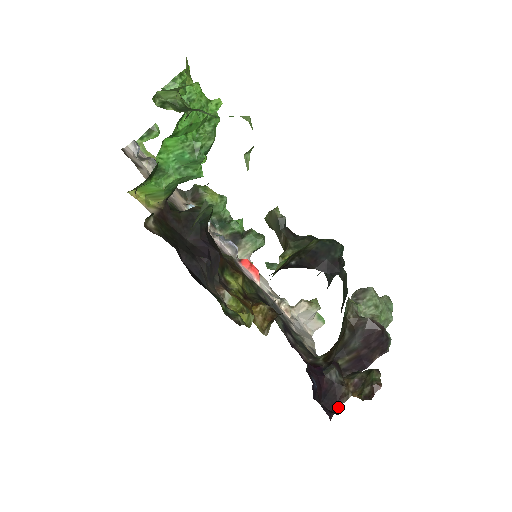
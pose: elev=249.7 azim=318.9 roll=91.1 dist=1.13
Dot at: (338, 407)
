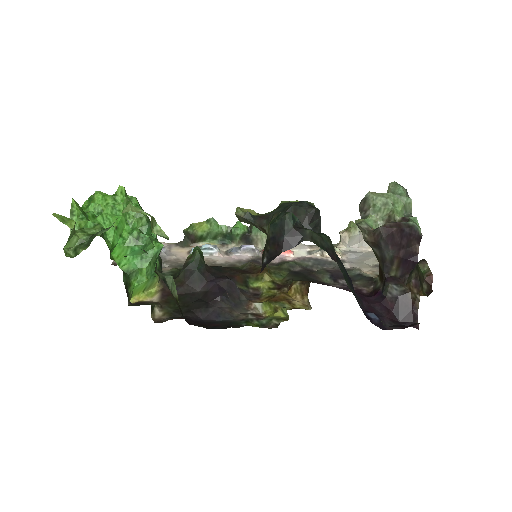
Dot at: (417, 313)
